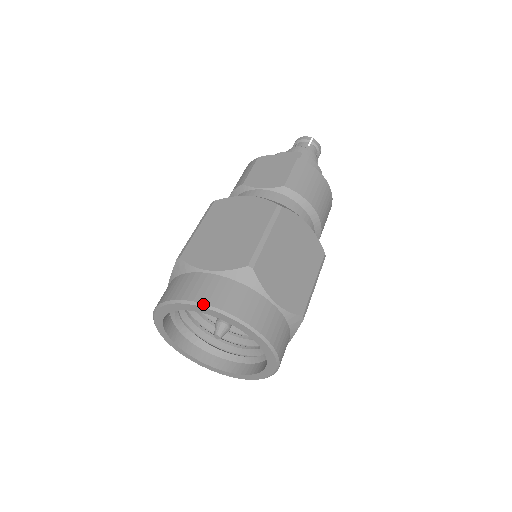
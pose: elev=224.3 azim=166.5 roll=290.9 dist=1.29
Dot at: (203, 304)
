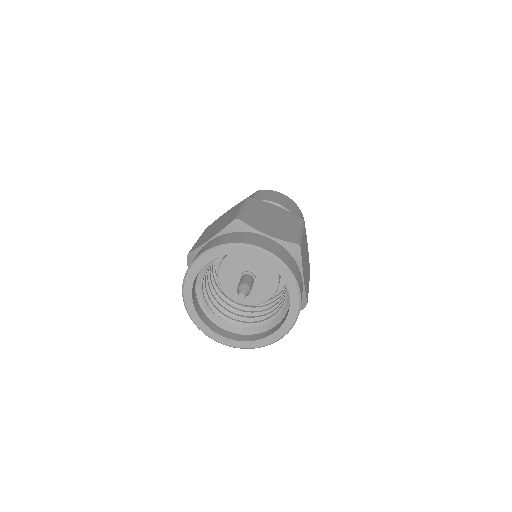
Dot at: (210, 249)
